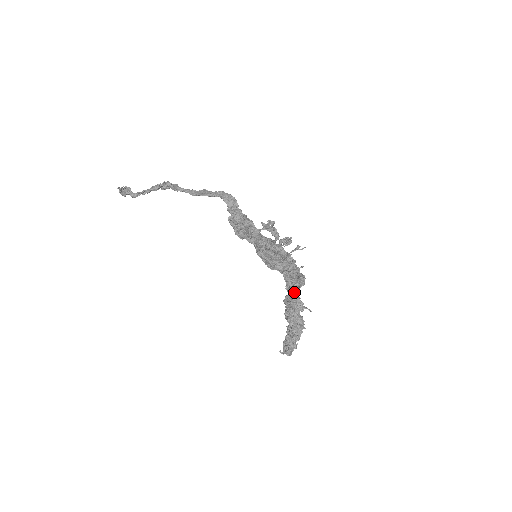
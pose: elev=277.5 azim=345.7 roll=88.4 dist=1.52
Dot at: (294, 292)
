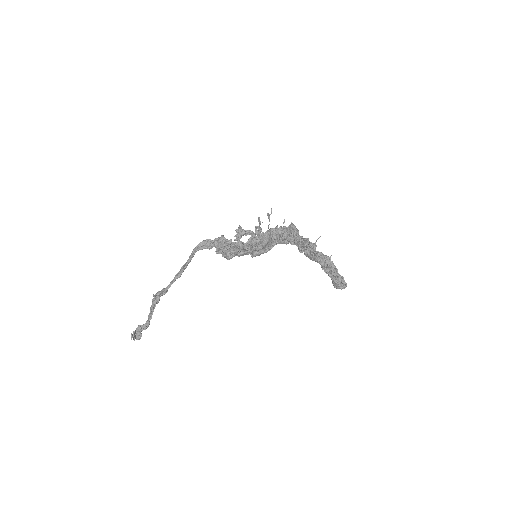
Dot at: (299, 237)
